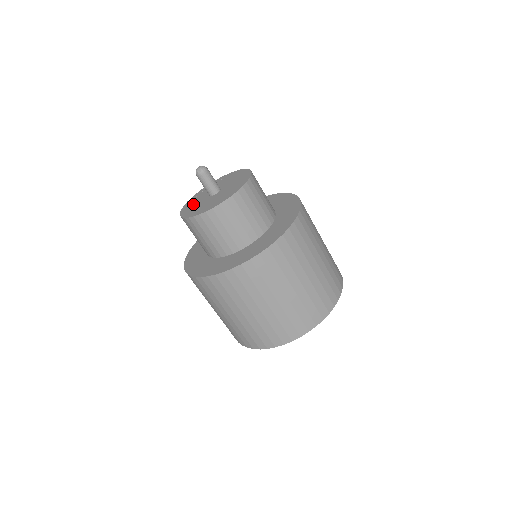
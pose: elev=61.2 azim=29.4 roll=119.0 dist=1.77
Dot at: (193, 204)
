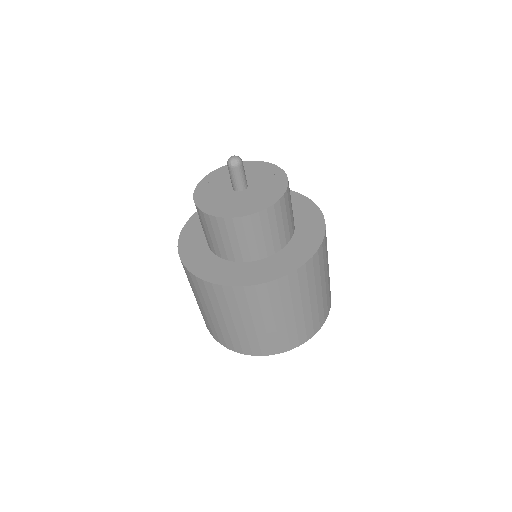
Dot at: (211, 191)
